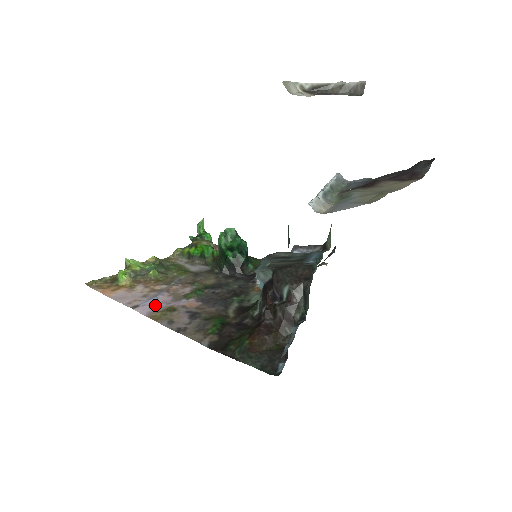
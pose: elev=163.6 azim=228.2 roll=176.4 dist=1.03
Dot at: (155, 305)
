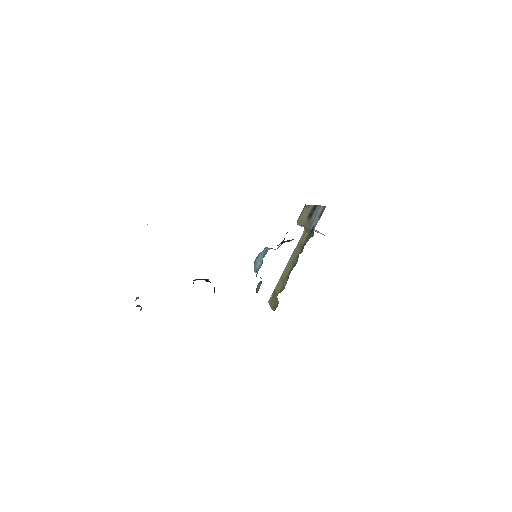
Dot at: occluded
